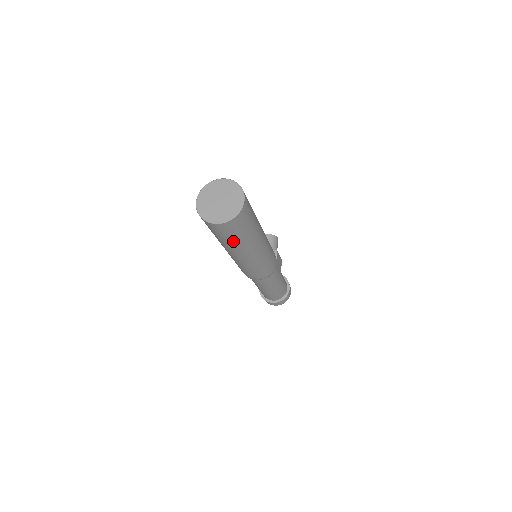
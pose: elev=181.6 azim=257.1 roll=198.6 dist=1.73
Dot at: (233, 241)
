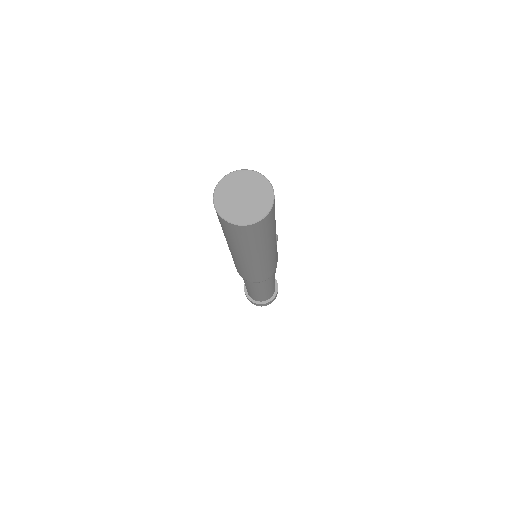
Dot at: (246, 244)
